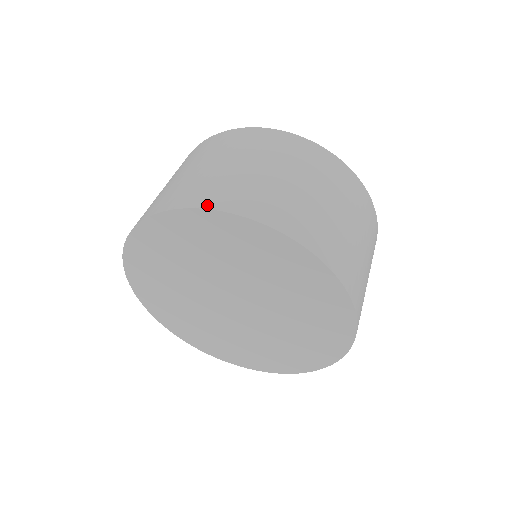
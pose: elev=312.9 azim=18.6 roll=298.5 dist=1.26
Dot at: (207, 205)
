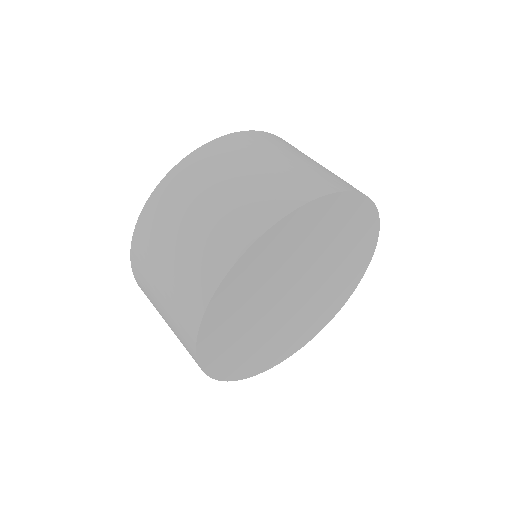
Dot at: (350, 189)
